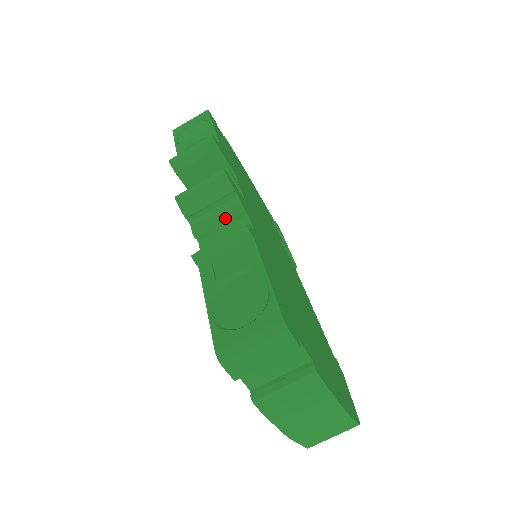
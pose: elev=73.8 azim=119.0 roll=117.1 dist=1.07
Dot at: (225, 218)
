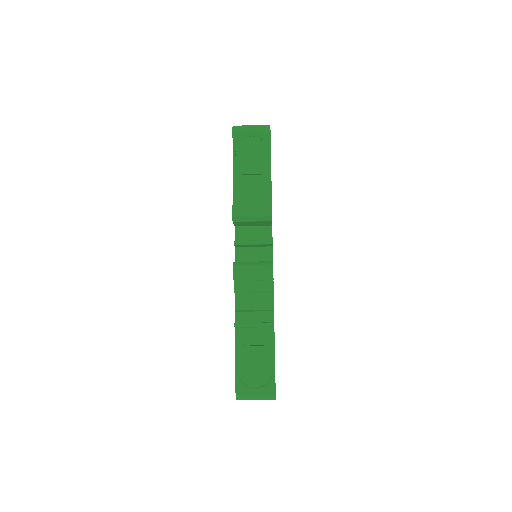
Dot at: (259, 292)
